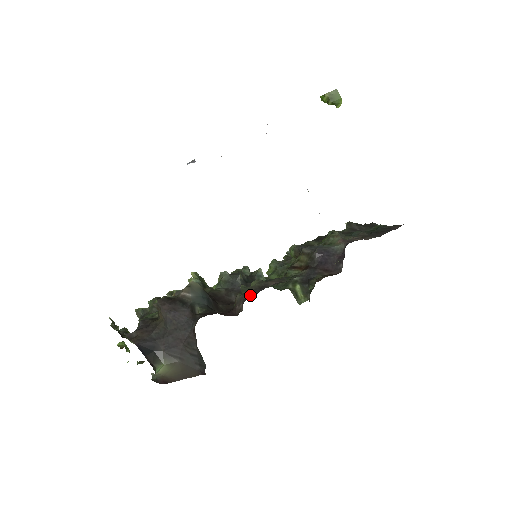
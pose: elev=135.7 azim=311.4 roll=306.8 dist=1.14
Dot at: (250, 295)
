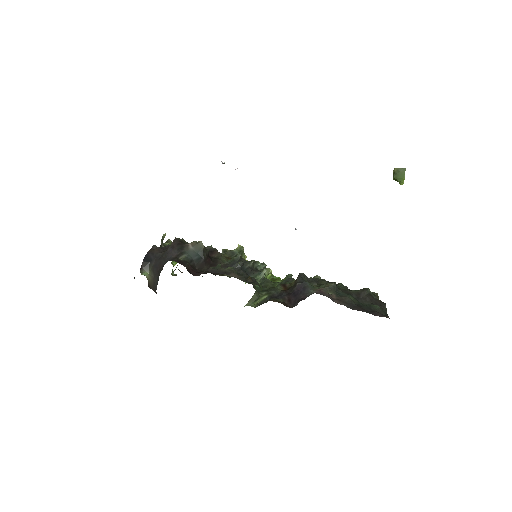
Dot at: (212, 271)
